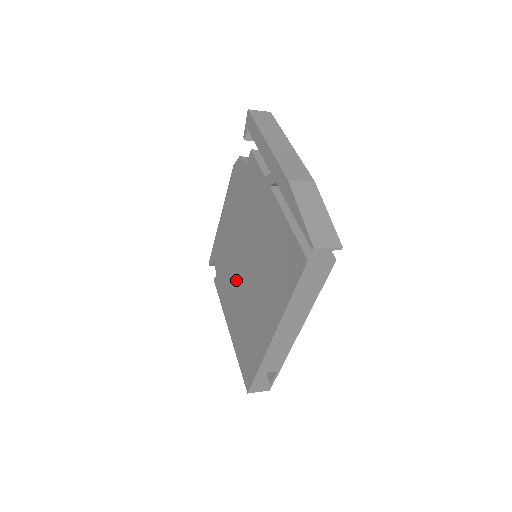
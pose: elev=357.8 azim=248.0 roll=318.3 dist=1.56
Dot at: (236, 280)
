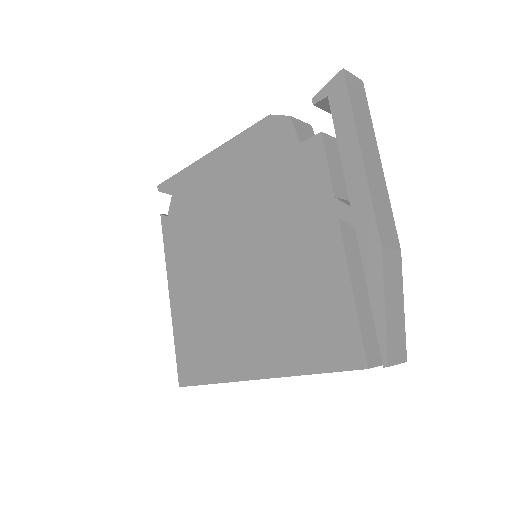
Dot at: (210, 259)
